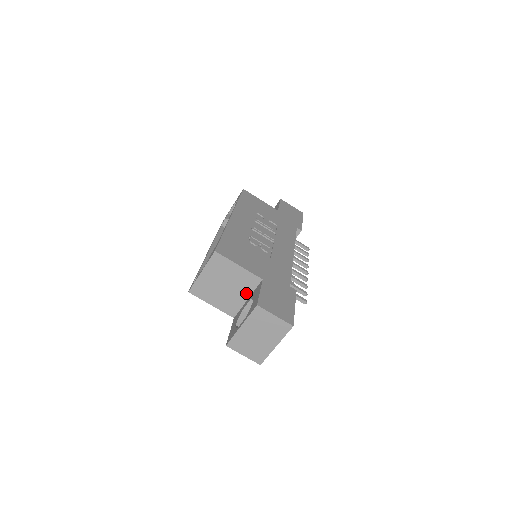
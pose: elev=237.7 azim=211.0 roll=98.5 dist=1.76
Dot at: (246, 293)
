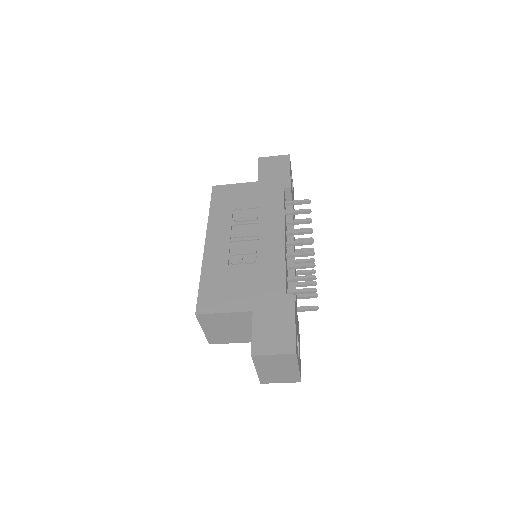
Dot at: (251, 325)
